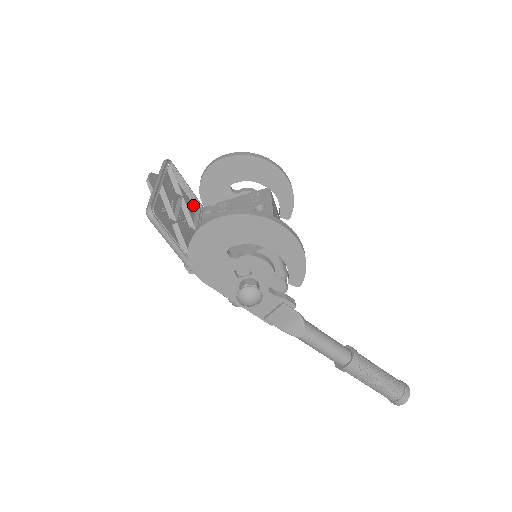
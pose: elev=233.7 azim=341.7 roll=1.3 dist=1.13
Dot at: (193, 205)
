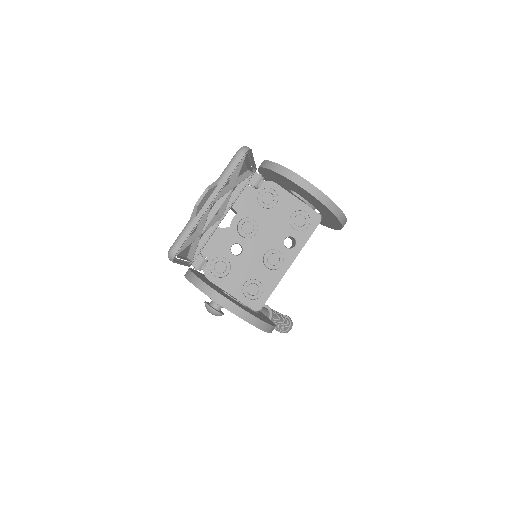
Dot at: (244, 175)
